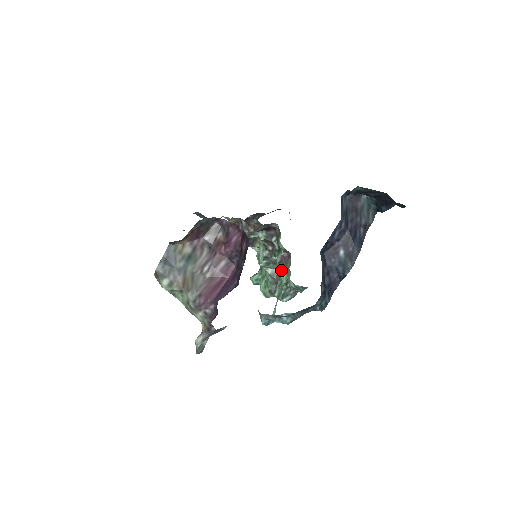
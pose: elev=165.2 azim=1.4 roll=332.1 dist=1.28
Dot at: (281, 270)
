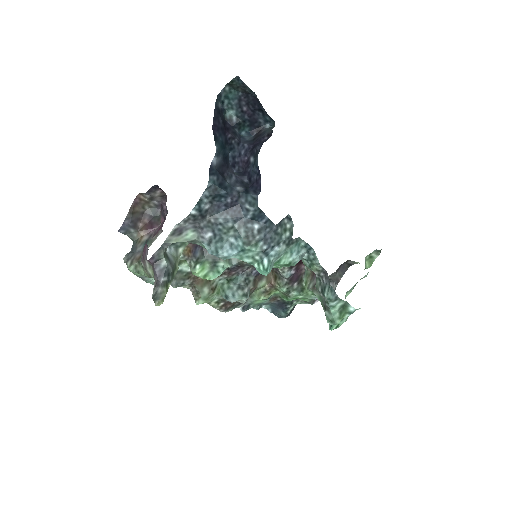
Dot at: occluded
